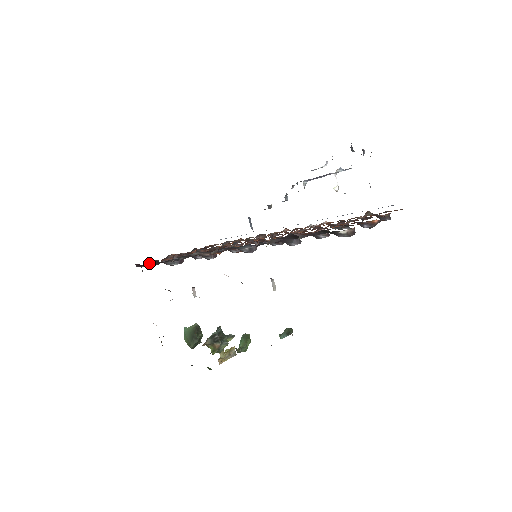
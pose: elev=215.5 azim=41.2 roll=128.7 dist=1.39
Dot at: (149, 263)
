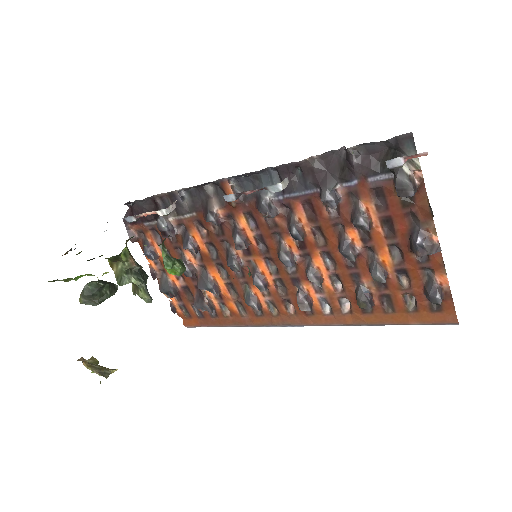
Dot at: (147, 202)
